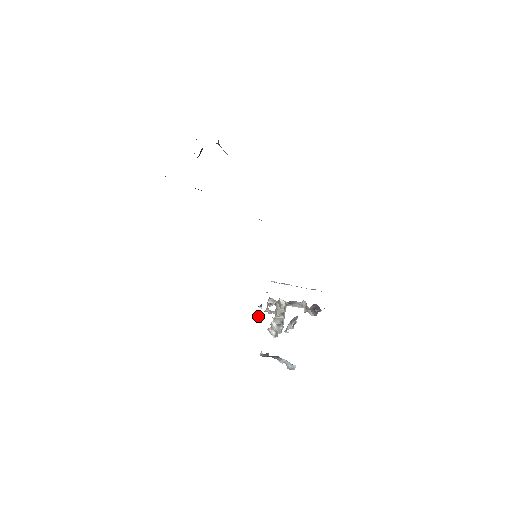
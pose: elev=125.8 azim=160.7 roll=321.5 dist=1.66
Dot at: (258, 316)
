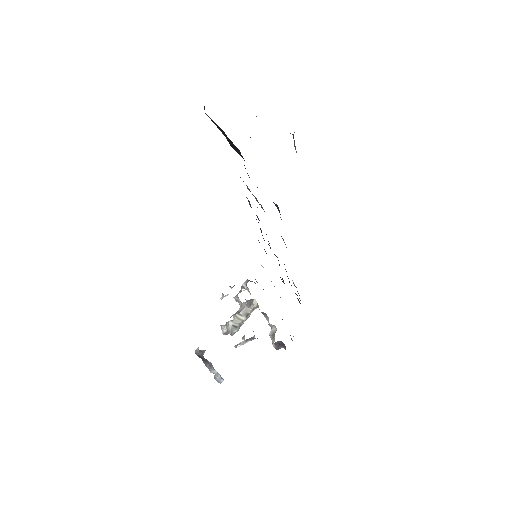
Dot at: (222, 296)
